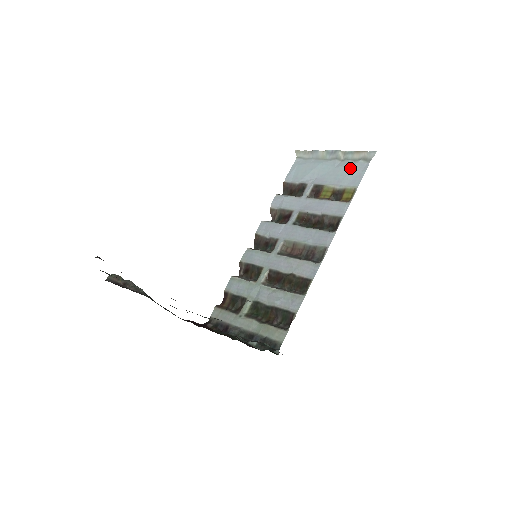
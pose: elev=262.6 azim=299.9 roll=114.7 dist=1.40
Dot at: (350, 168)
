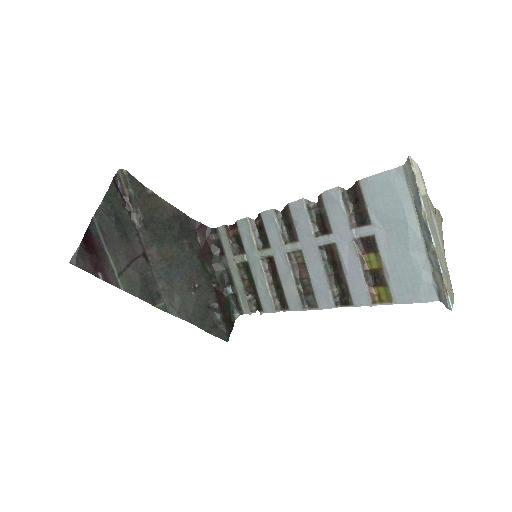
Dot at: (416, 278)
